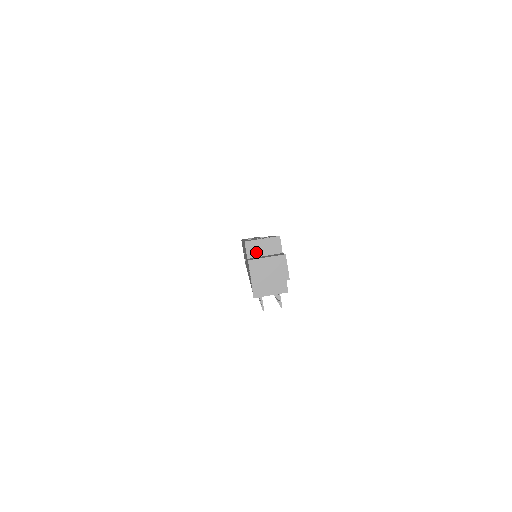
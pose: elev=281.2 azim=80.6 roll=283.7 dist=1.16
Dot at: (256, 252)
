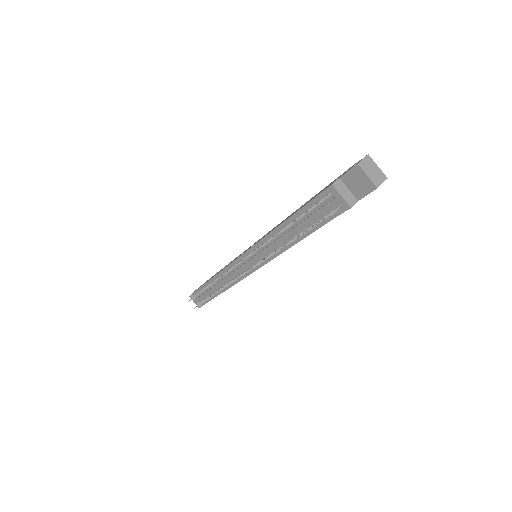
Dot at: occluded
